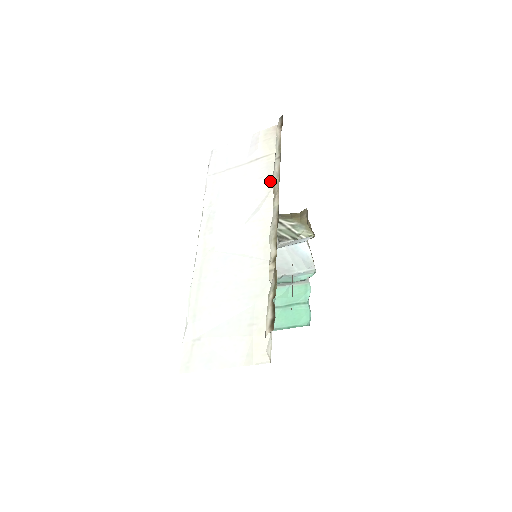
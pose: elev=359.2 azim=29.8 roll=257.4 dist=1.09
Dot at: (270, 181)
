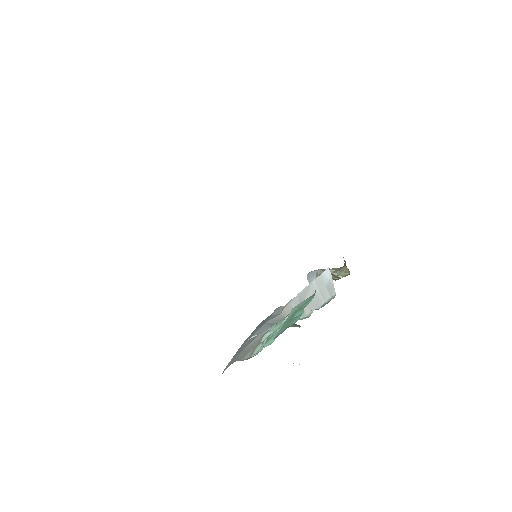
Dot at: occluded
